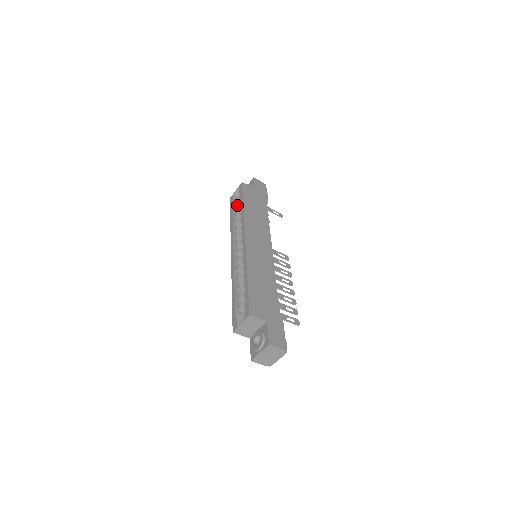
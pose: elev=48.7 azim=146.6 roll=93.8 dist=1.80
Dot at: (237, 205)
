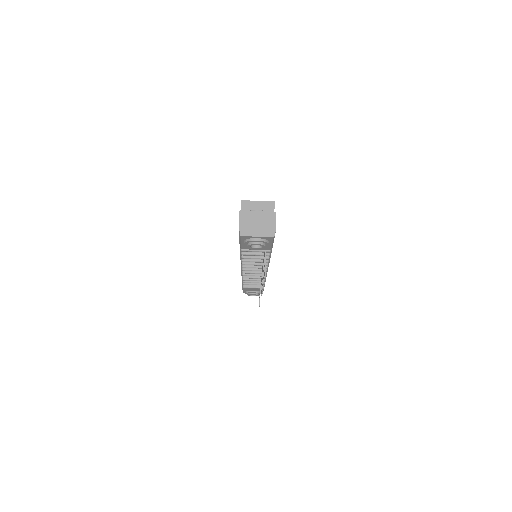
Dot at: occluded
